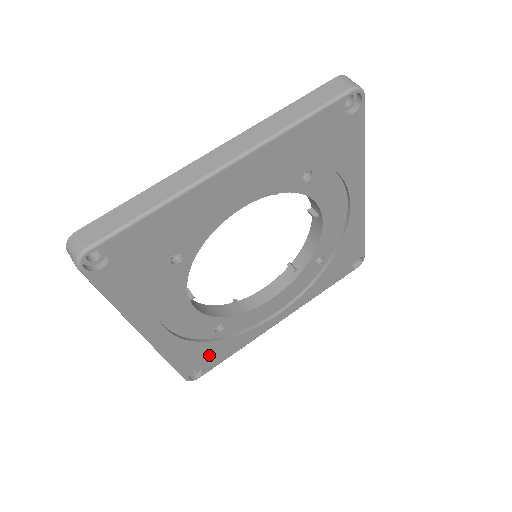
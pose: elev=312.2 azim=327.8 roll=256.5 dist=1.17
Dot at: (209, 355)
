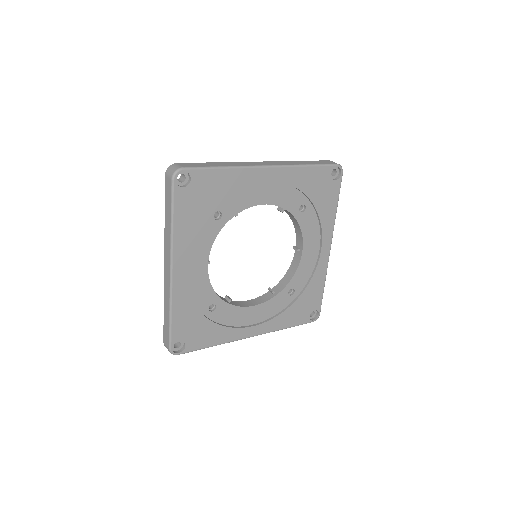
Dot at: (196, 331)
